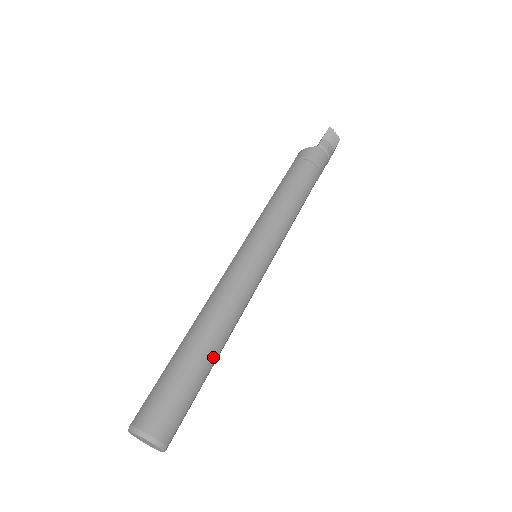
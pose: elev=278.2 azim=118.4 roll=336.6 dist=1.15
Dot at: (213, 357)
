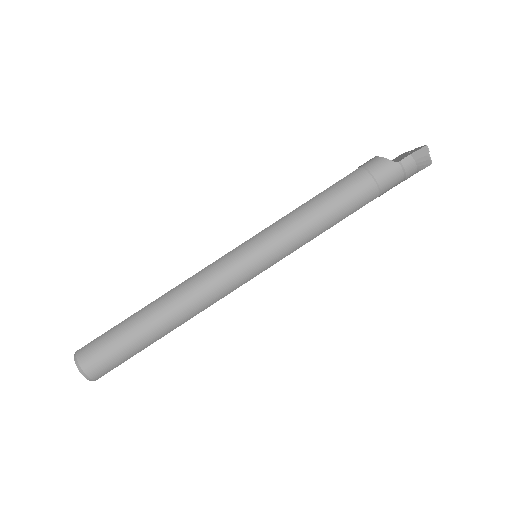
Dot at: (162, 334)
